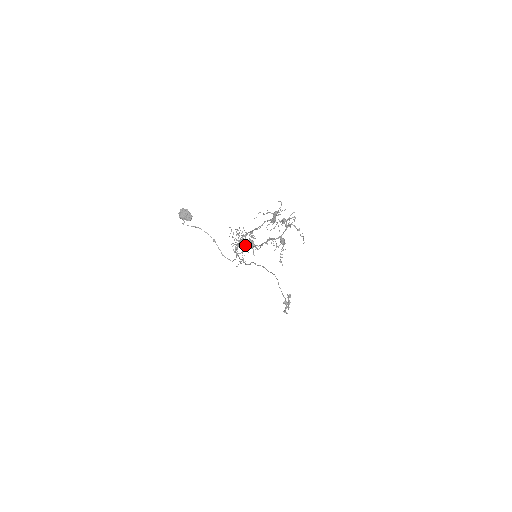
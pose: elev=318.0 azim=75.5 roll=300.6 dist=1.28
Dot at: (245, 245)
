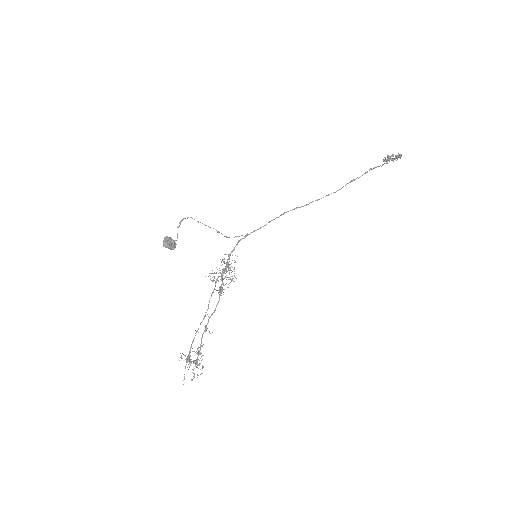
Dot at: occluded
